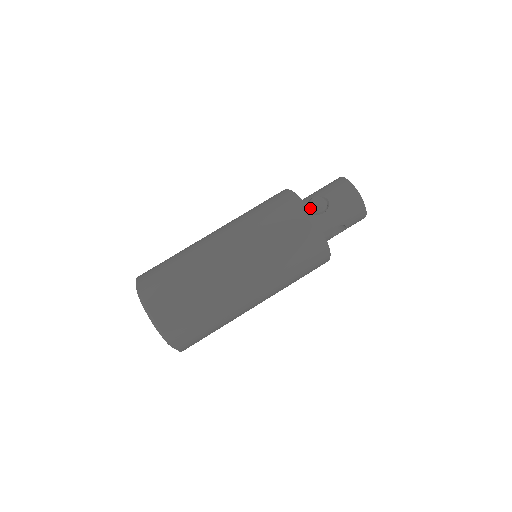
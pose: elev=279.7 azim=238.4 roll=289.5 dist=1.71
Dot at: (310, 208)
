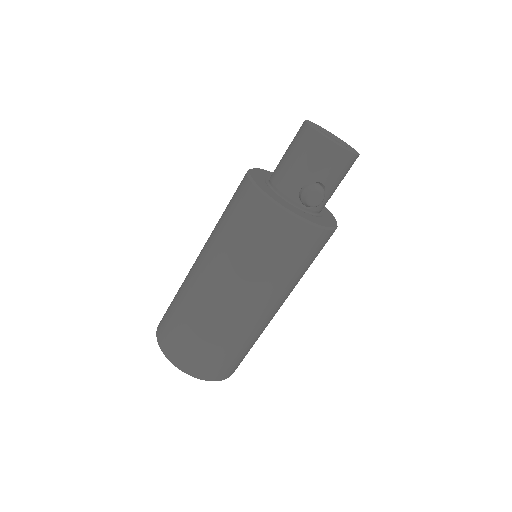
Dot at: (308, 207)
